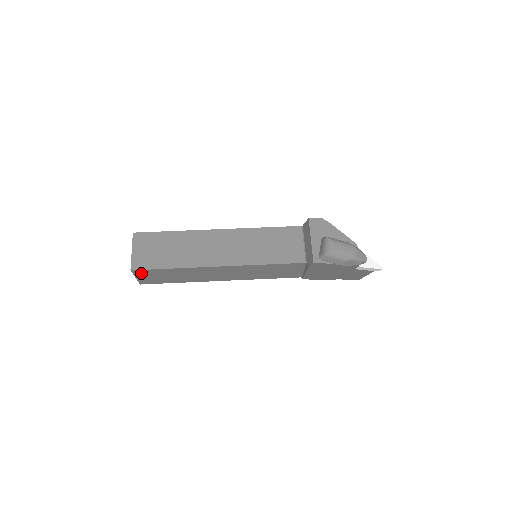
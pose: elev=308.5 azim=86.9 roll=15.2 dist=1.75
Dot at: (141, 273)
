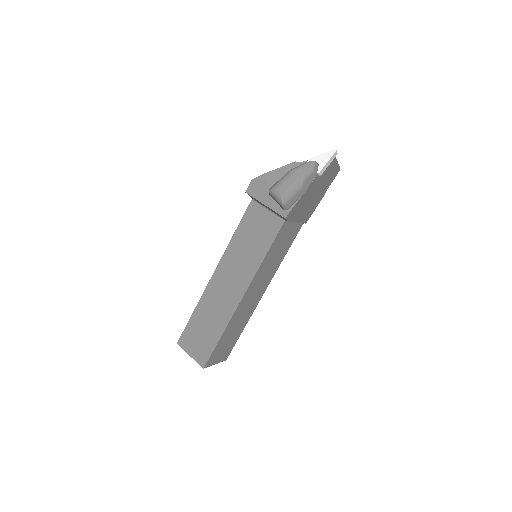
Dot at: (212, 360)
